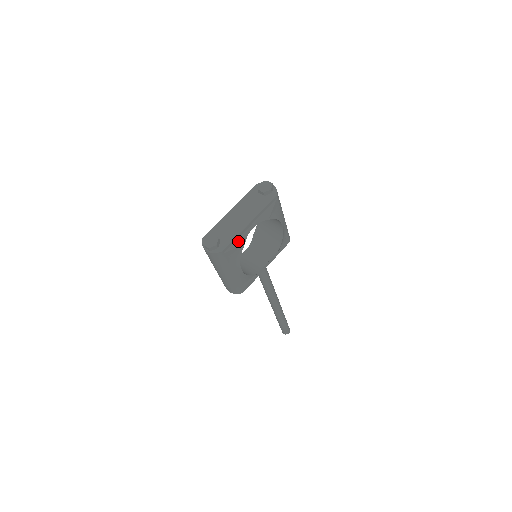
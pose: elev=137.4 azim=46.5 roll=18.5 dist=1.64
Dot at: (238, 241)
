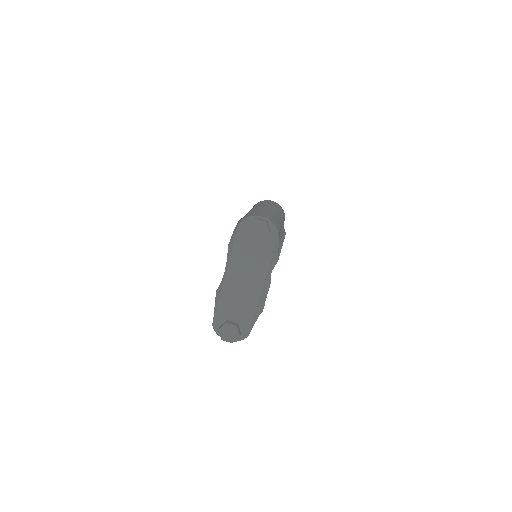
Dot at: (257, 311)
